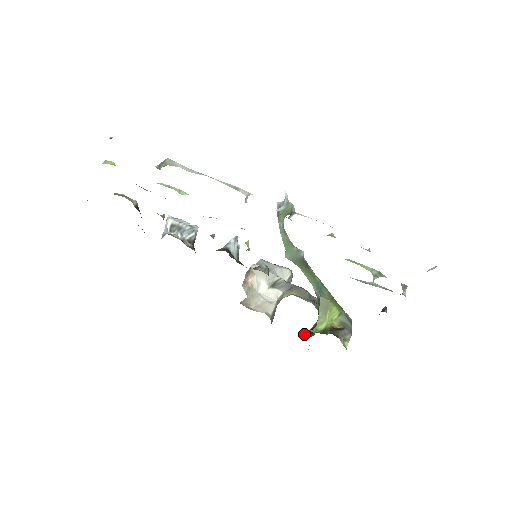
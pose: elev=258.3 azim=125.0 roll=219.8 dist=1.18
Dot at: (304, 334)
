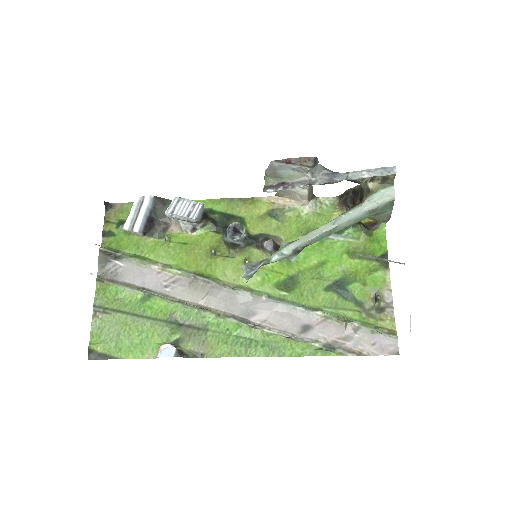
Dot at: (349, 194)
